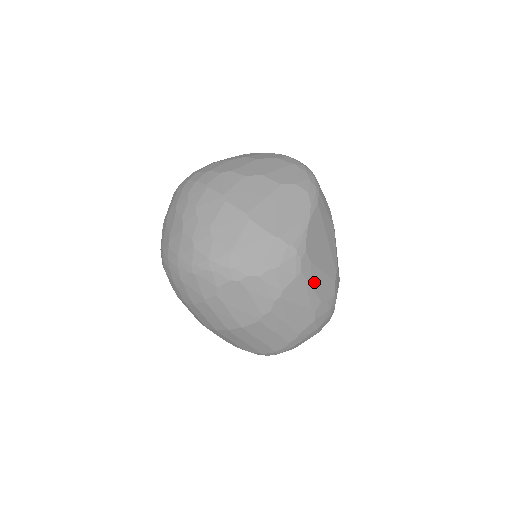
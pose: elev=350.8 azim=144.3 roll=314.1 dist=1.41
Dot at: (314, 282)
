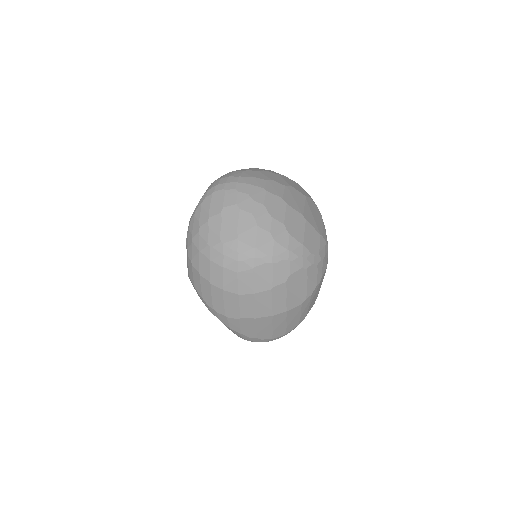
Dot at: occluded
